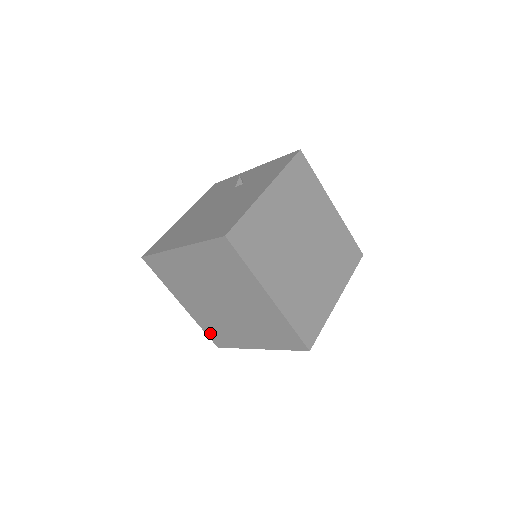
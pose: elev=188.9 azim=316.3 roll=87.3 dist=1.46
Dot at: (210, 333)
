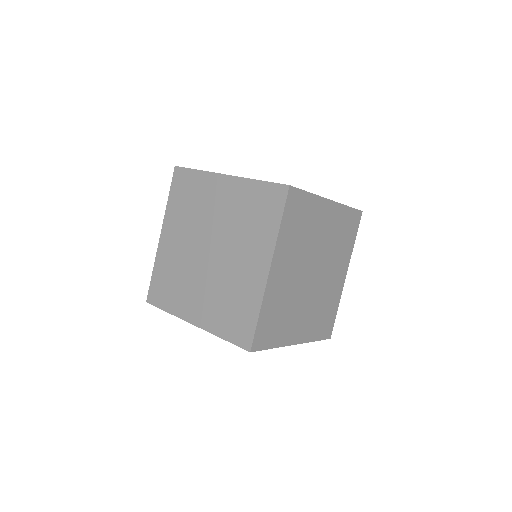
Dot at: (231, 332)
